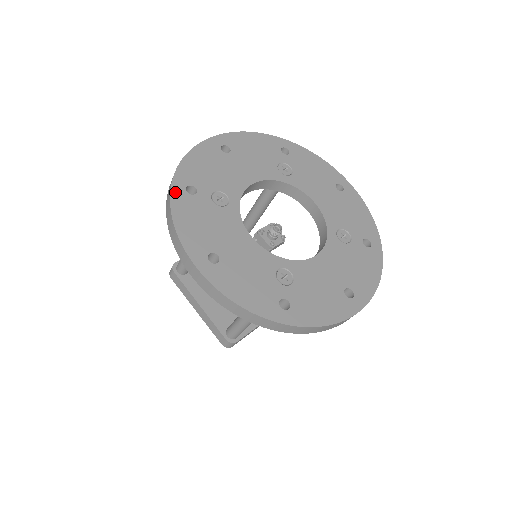
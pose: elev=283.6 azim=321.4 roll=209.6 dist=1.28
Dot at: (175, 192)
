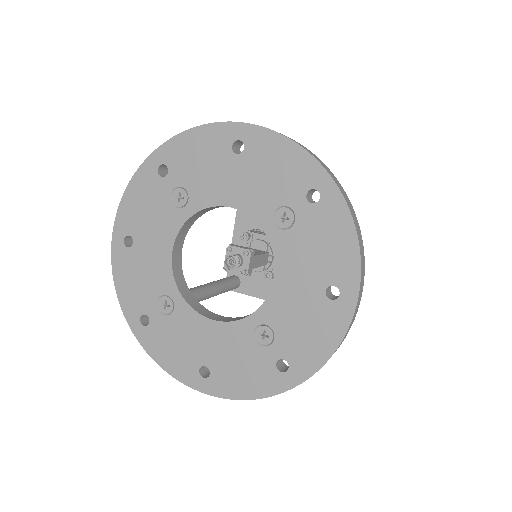
Dot at: (148, 163)
